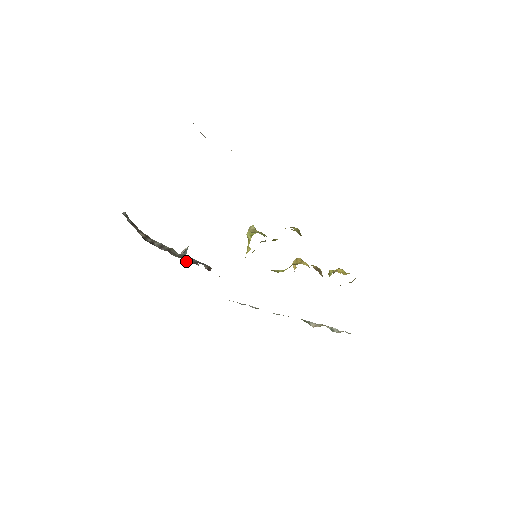
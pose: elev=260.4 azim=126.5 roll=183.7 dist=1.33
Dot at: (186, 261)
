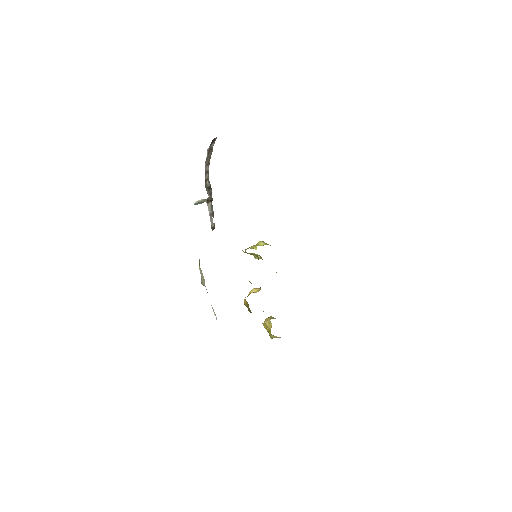
Dot at: occluded
